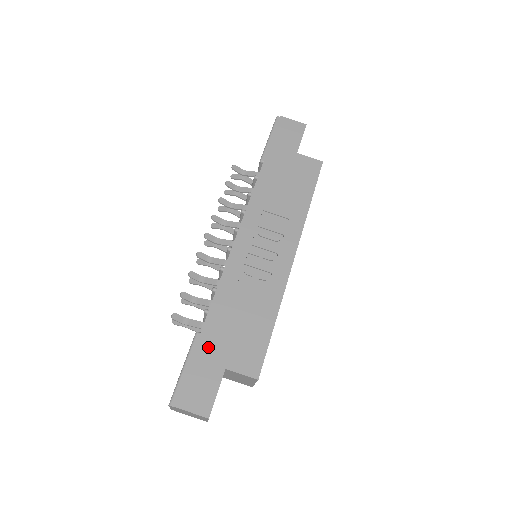
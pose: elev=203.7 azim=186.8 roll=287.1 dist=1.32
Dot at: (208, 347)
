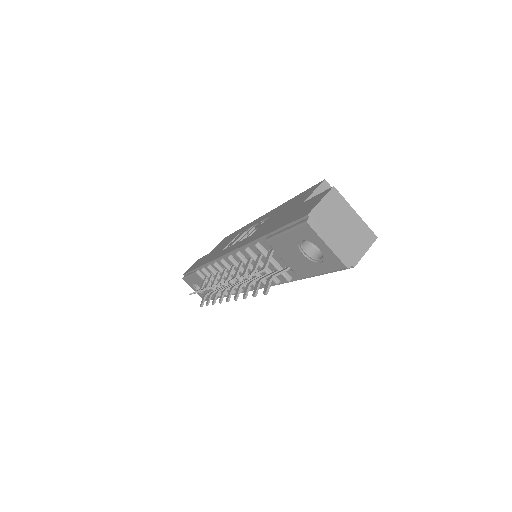
Dot at: (280, 223)
